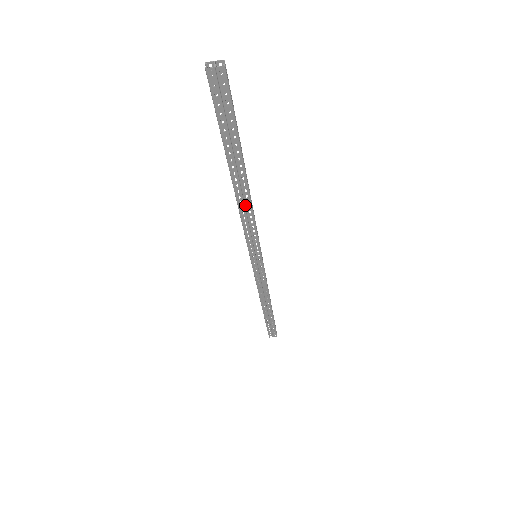
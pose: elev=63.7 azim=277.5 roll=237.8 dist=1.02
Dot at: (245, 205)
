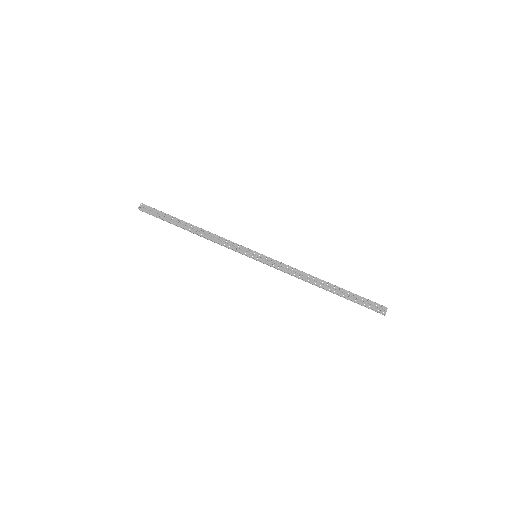
Dot at: (208, 235)
